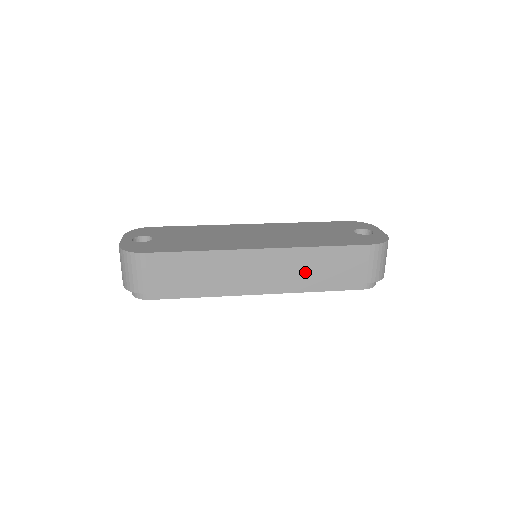
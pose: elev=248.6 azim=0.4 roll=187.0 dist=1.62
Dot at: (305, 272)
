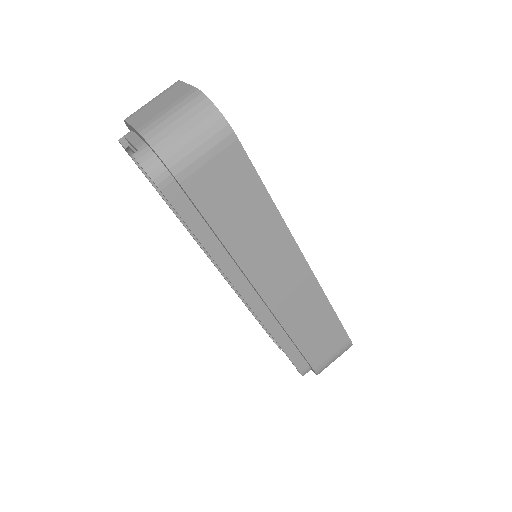
Dot at: (301, 318)
